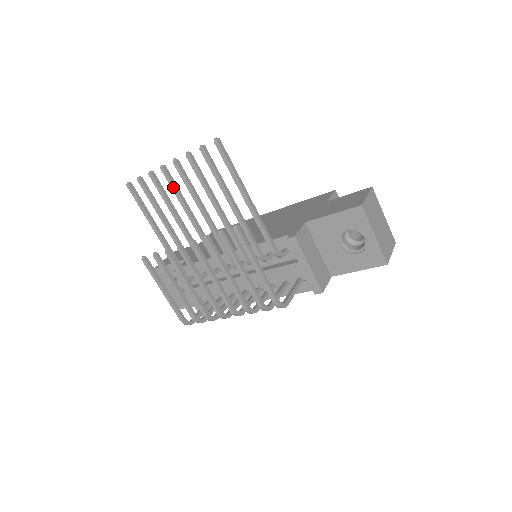
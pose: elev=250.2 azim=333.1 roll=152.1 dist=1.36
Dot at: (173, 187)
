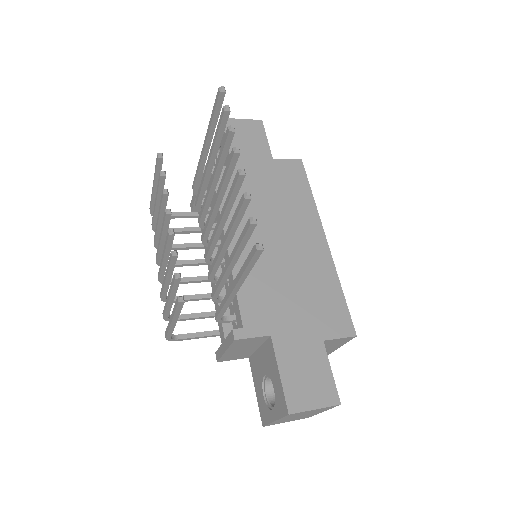
Dot at: (226, 171)
